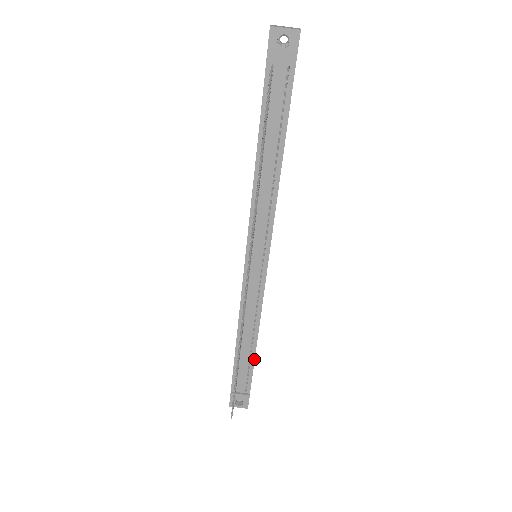
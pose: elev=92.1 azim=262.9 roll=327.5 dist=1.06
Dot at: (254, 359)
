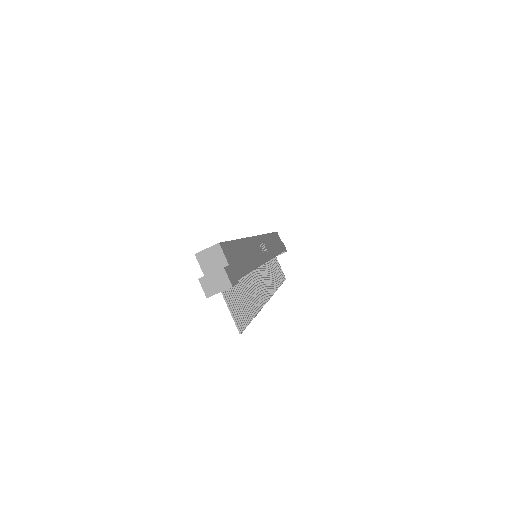
Dot at: occluded
